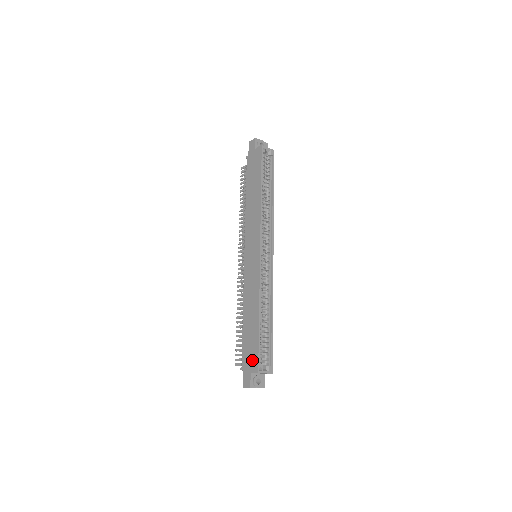
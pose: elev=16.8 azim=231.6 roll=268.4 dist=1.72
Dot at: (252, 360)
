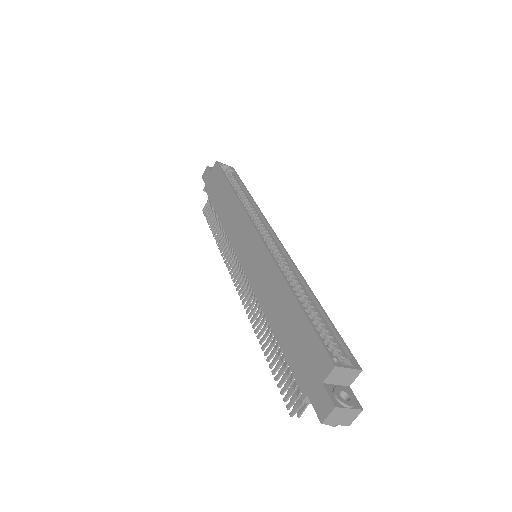
Dot at: (314, 360)
